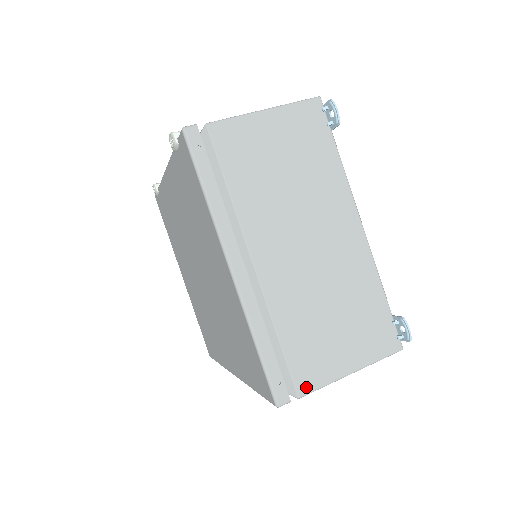
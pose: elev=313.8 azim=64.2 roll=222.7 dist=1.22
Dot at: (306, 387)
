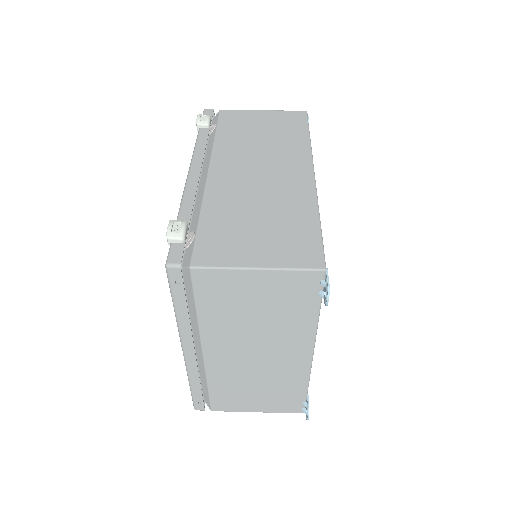
Dot at: (219, 409)
